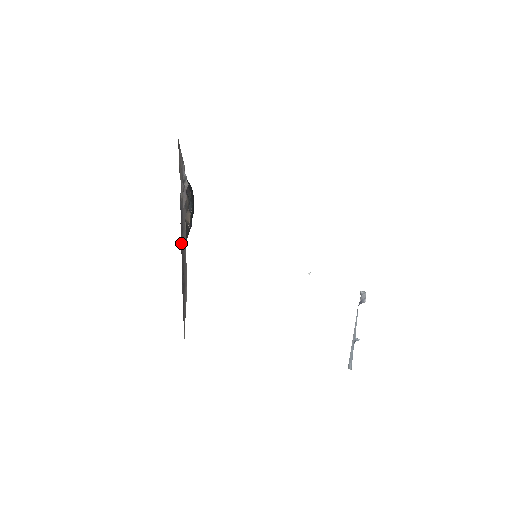
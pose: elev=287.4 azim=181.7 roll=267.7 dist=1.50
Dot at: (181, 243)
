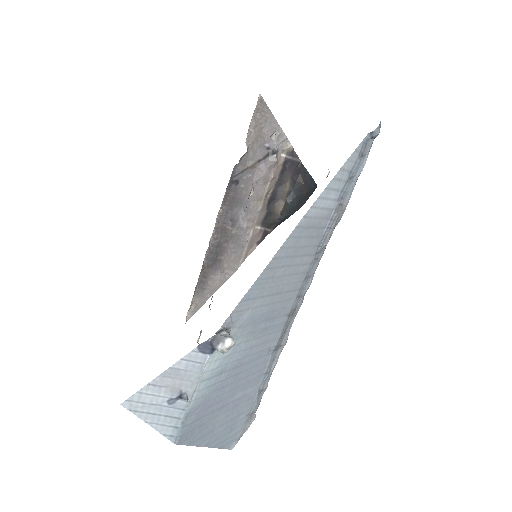
Dot at: (222, 212)
